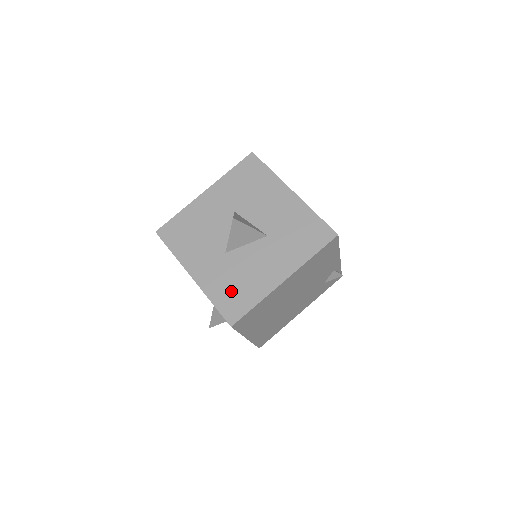
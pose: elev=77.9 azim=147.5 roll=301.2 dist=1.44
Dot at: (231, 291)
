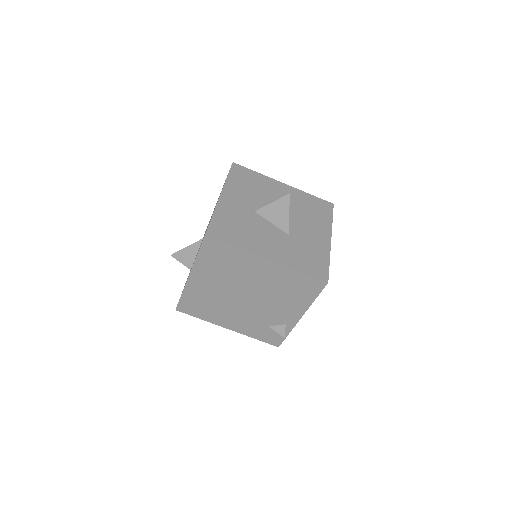
Dot at: (231, 225)
